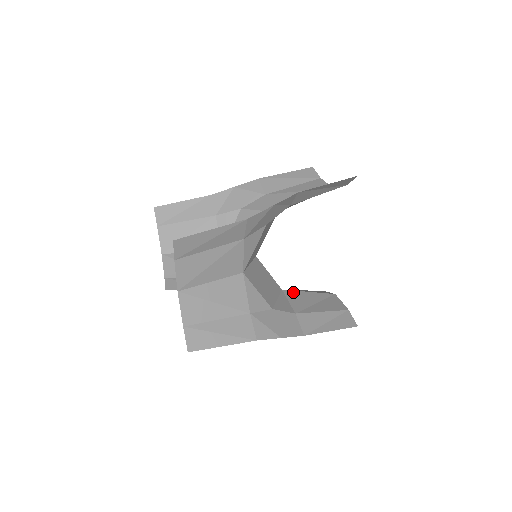
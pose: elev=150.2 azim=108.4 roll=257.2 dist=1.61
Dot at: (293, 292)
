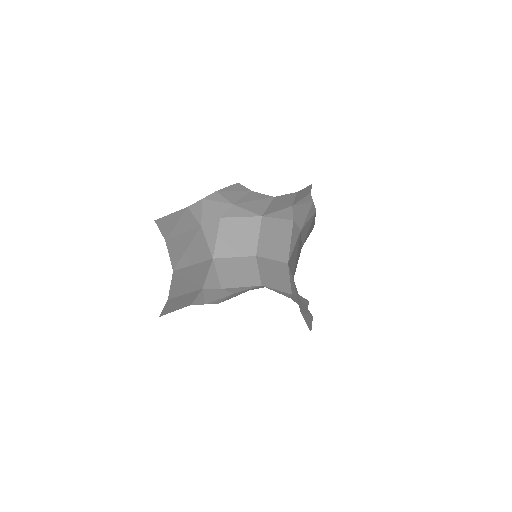
Dot at: occluded
